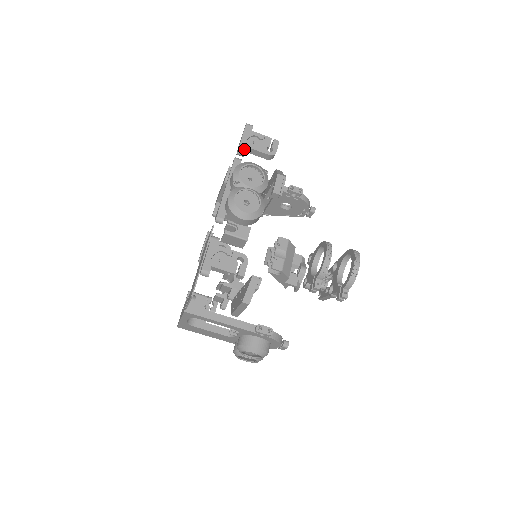
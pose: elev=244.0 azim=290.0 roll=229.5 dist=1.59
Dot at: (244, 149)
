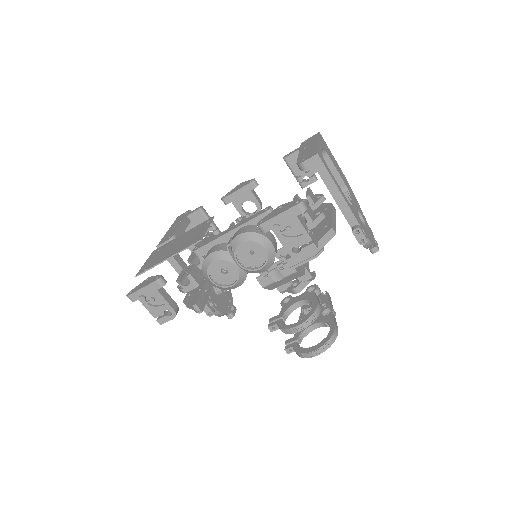
Dot at: (266, 229)
